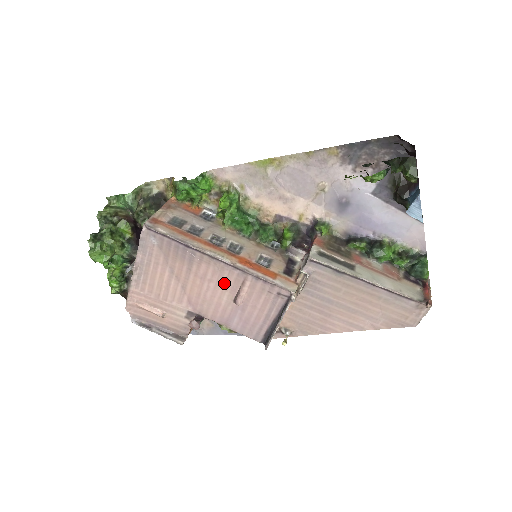
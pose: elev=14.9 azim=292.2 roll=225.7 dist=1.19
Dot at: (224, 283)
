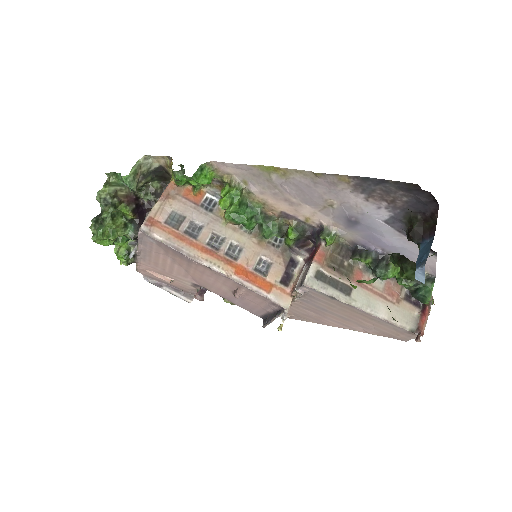
Dot at: (222, 281)
